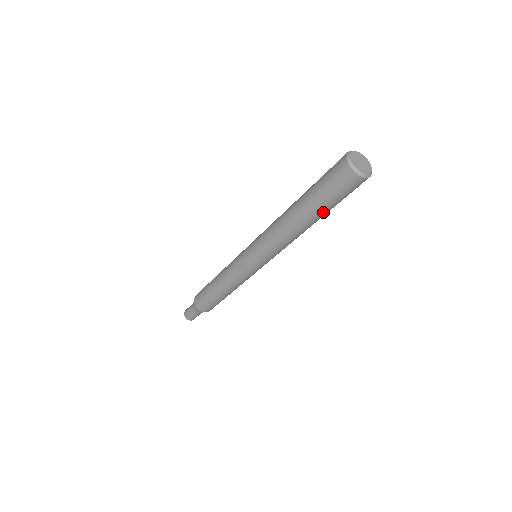
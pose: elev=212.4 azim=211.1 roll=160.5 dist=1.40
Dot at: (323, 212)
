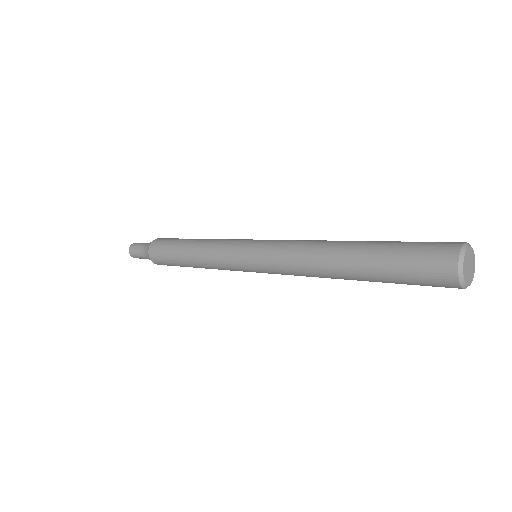
Dot at: occluded
